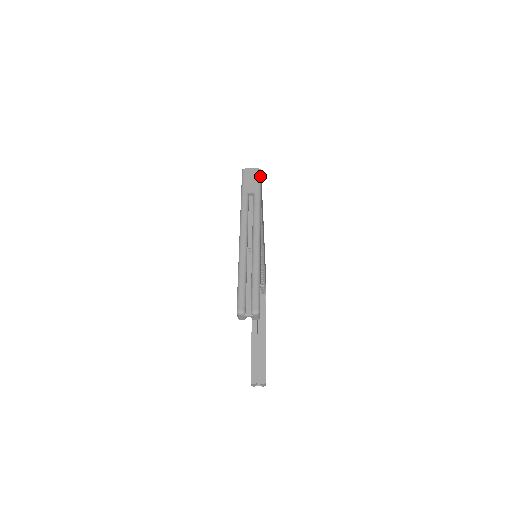
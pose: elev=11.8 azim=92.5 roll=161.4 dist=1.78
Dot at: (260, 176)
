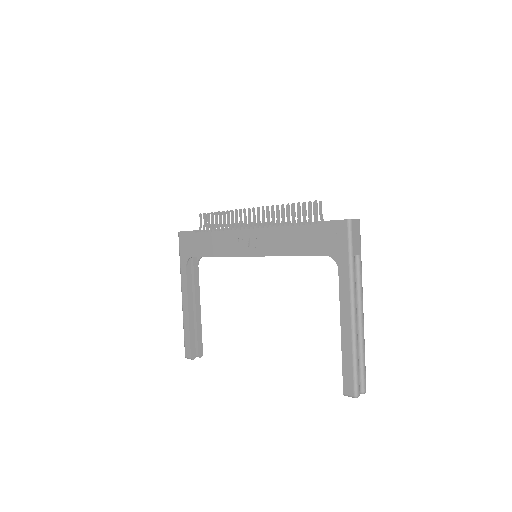
Dot at: occluded
